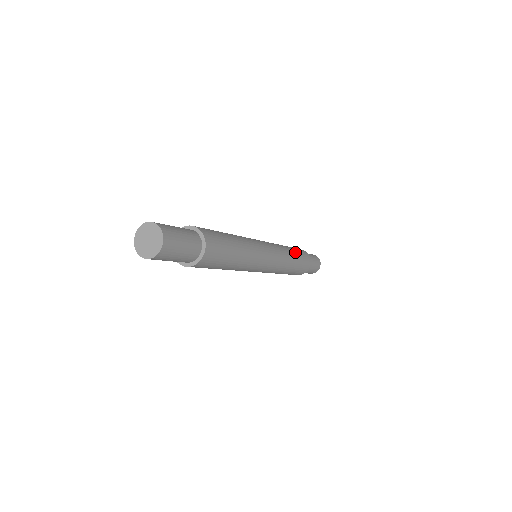
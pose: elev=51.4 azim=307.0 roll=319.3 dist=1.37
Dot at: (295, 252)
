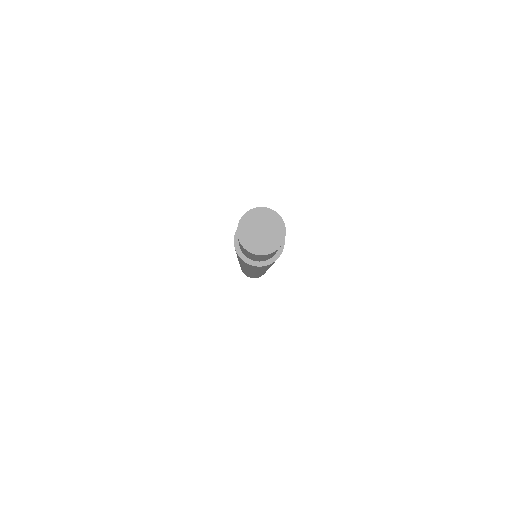
Dot at: occluded
